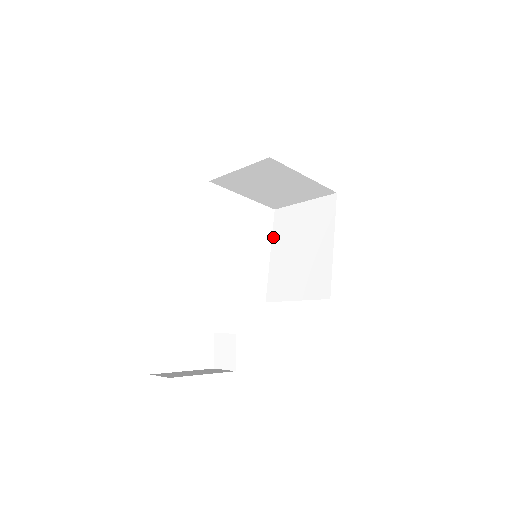
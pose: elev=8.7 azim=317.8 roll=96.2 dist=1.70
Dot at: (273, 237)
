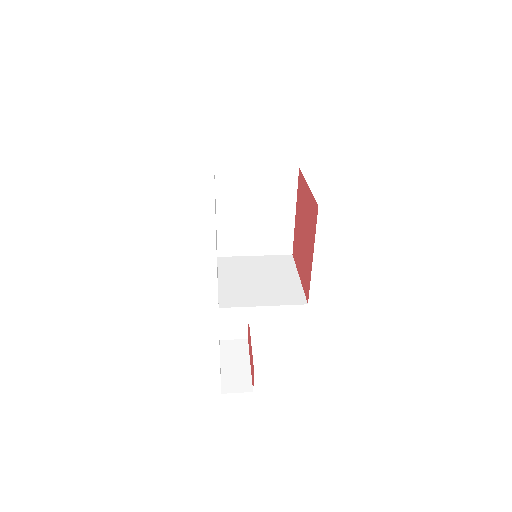
Dot at: (217, 198)
